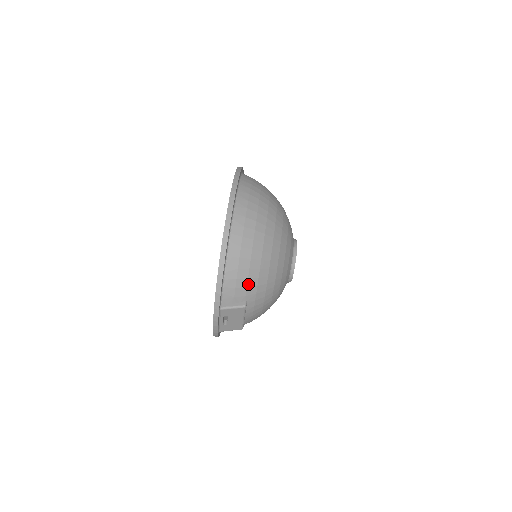
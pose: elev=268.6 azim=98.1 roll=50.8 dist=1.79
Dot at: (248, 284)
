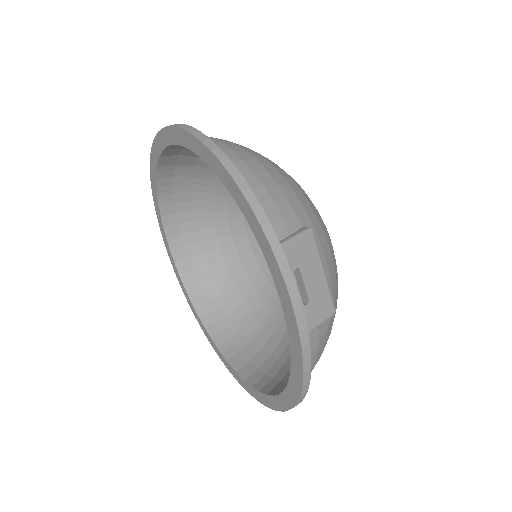
Dot at: (285, 195)
